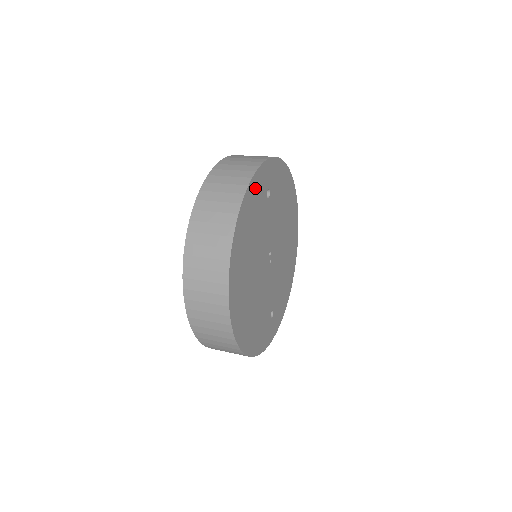
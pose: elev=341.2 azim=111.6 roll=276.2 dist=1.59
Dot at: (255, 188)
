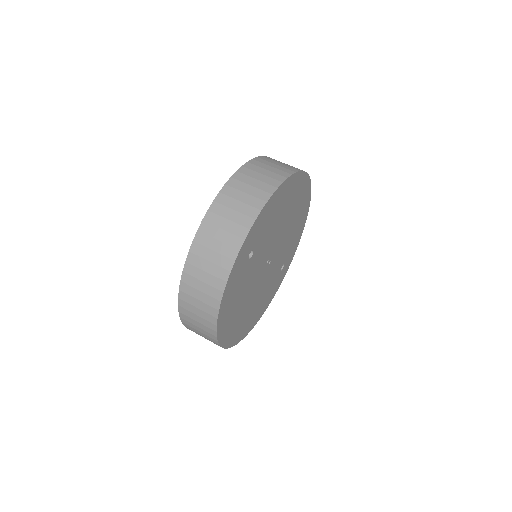
Dot at: (230, 286)
